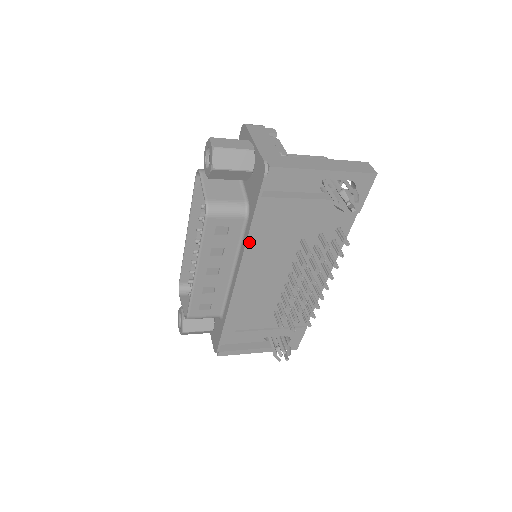
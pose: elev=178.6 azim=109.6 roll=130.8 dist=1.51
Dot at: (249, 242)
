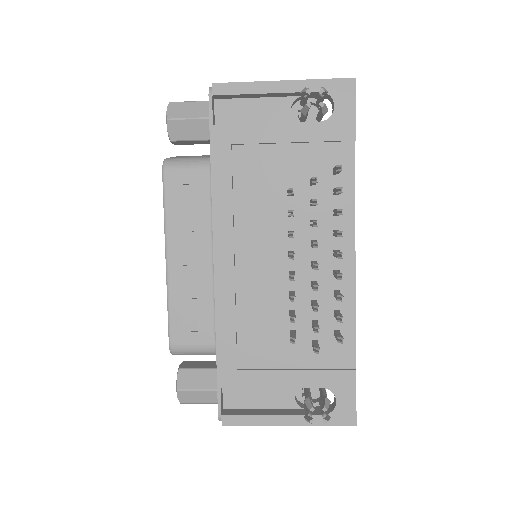
Dot at: (215, 195)
